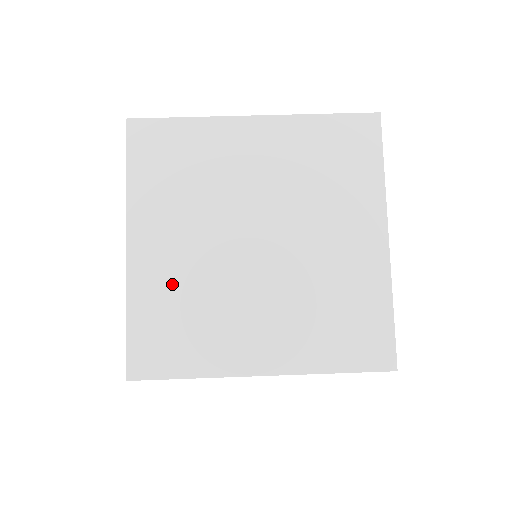
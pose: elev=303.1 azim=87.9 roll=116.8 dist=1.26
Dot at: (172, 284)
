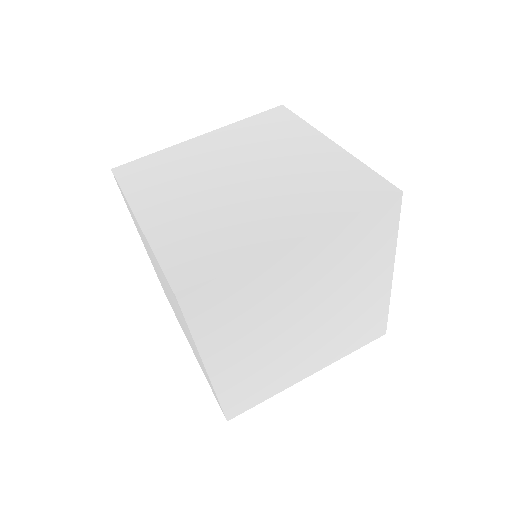
Dot at: (186, 225)
